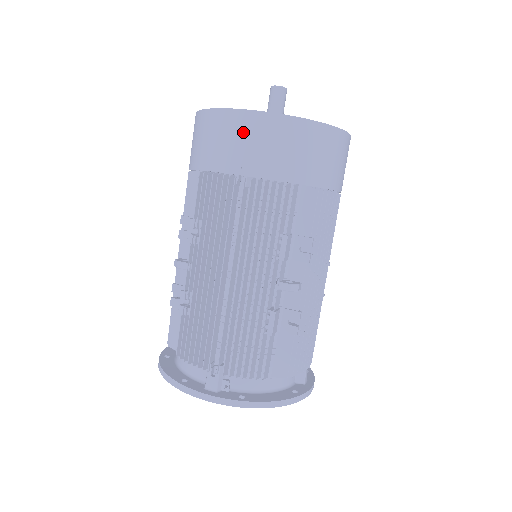
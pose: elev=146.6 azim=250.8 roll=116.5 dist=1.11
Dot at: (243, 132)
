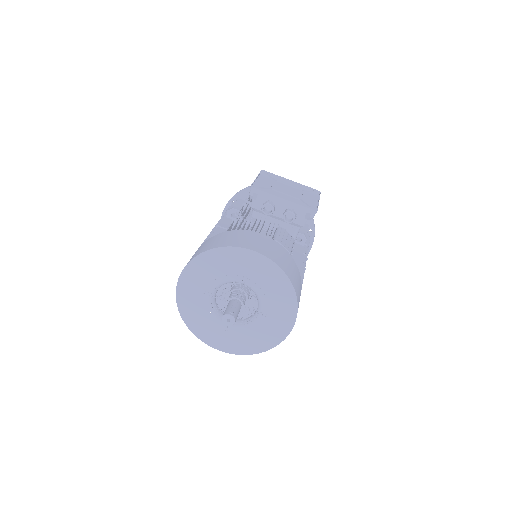
Dot at: occluded
